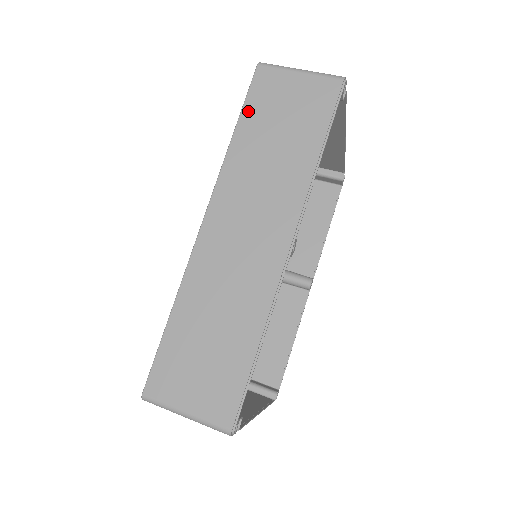
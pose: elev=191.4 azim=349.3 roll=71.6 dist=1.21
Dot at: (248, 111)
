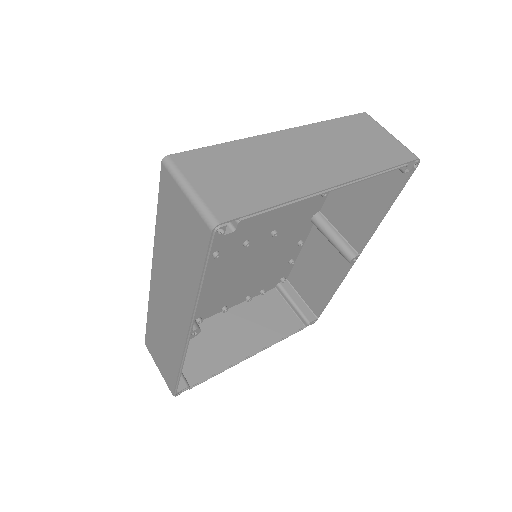
Dot at: (161, 207)
